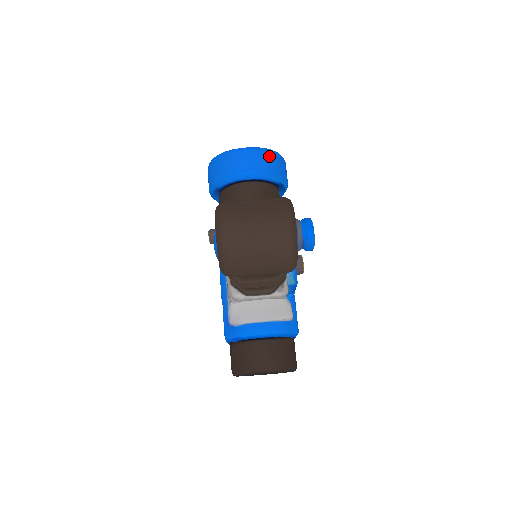
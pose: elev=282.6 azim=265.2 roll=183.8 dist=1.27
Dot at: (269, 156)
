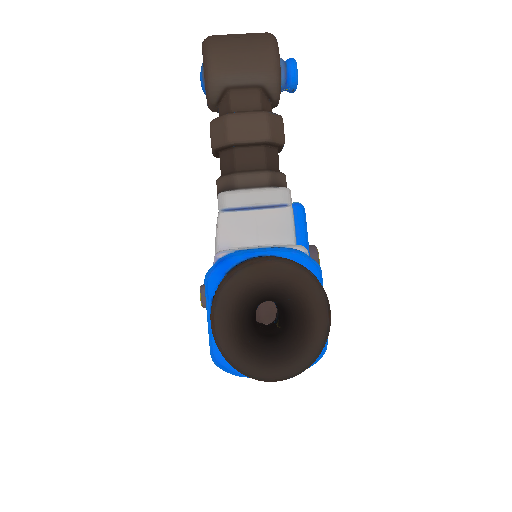
Dot at: occluded
